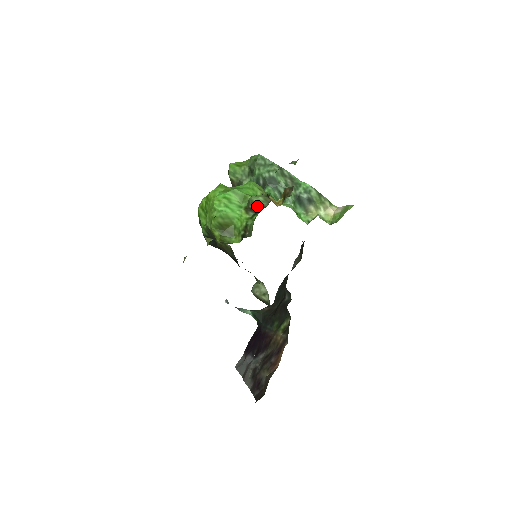
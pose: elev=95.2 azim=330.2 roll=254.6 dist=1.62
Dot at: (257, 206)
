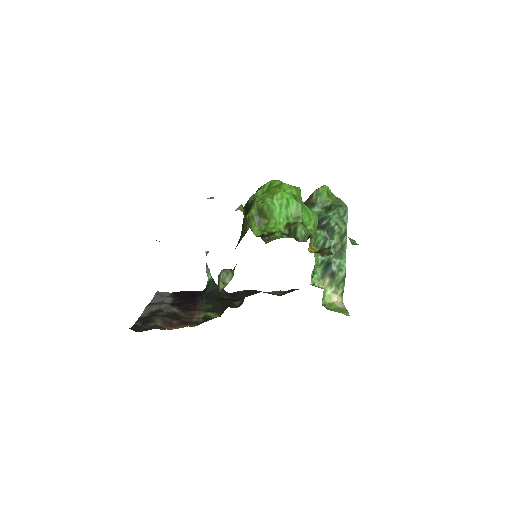
Dot at: (295, 233)
